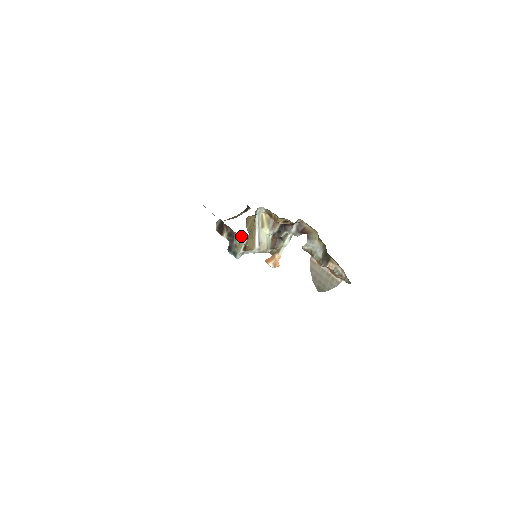
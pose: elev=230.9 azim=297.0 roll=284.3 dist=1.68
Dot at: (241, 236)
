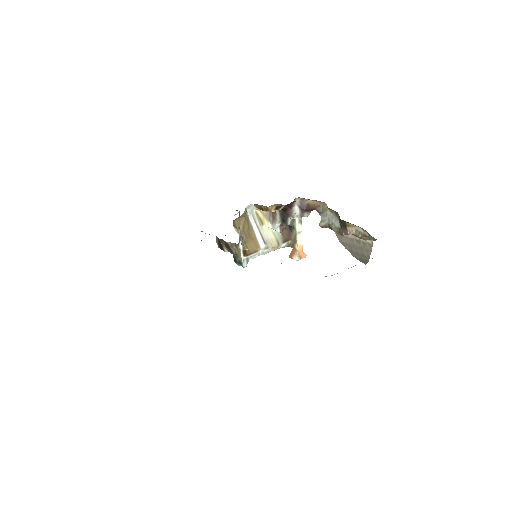
Dot at: occluded
